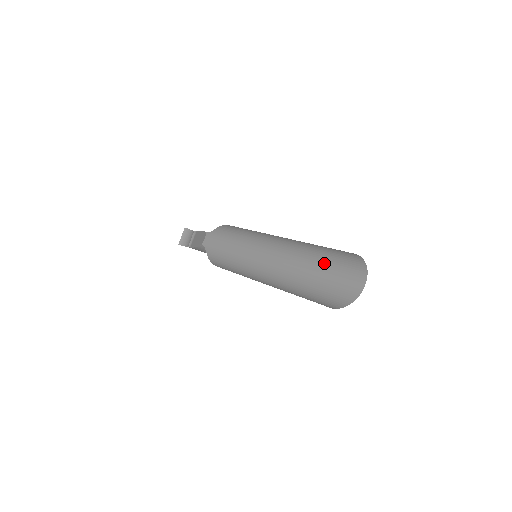
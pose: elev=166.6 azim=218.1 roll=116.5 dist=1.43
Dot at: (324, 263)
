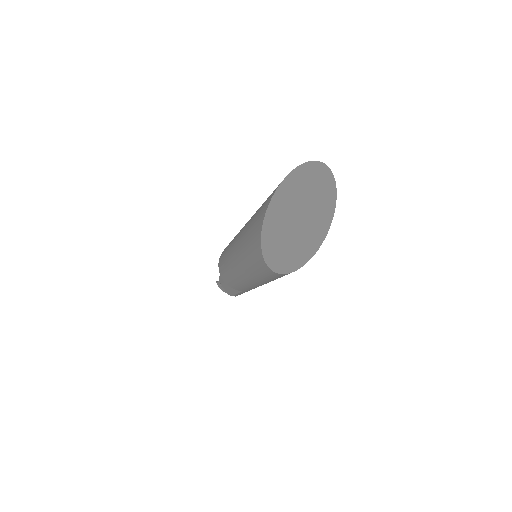
Dot at: occluded
